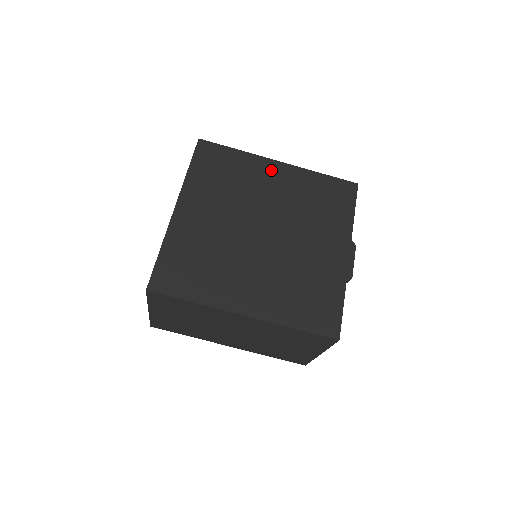
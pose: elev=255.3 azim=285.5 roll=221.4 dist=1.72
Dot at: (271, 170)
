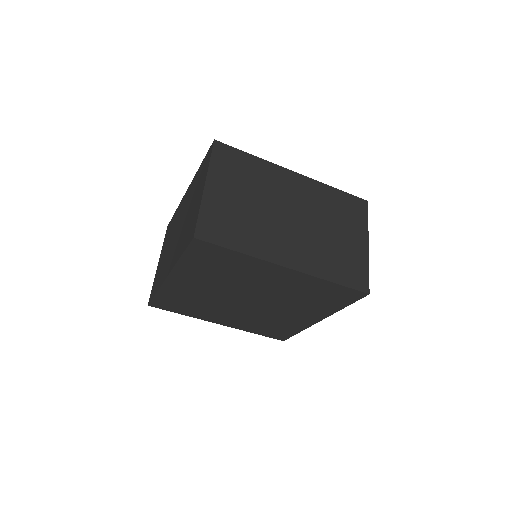
Dot at: (274, 272)
